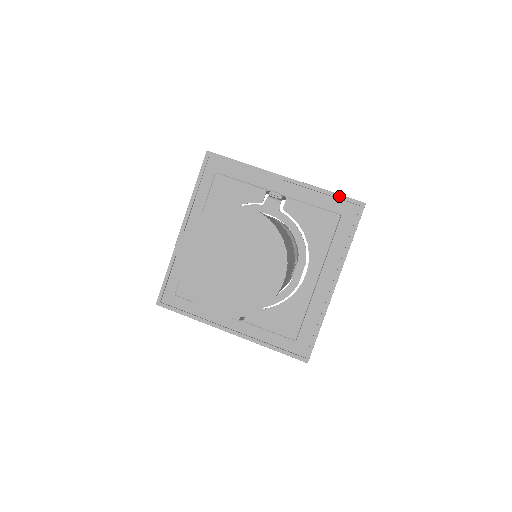
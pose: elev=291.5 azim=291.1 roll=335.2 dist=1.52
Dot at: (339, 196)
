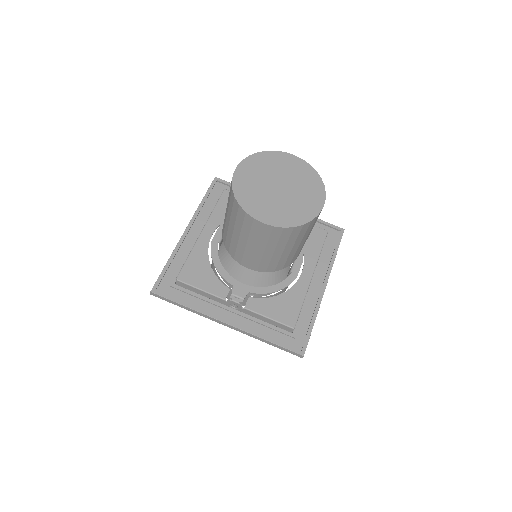
Dot at: (323, 222)
